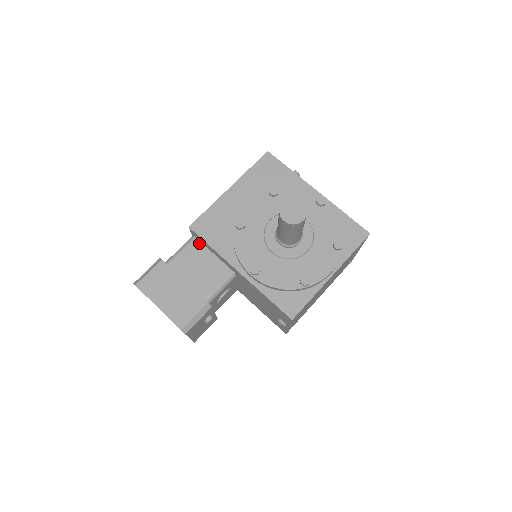
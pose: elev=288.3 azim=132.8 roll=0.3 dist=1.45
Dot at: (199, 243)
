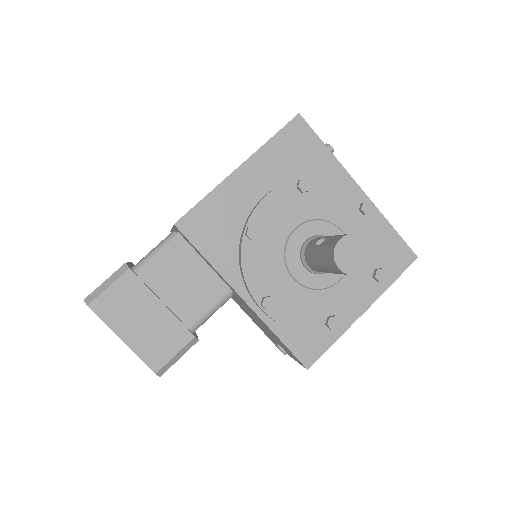
Dot at: (185, 244)
